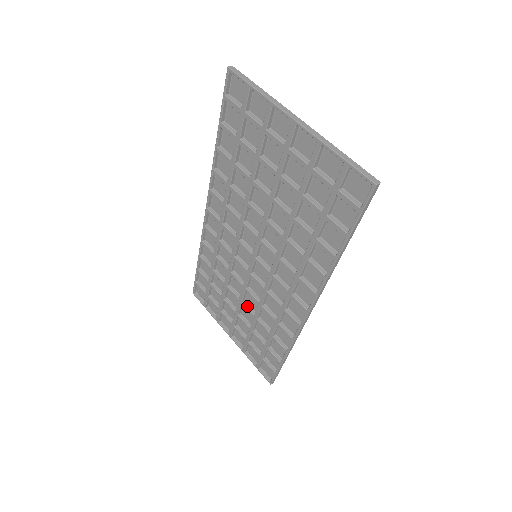
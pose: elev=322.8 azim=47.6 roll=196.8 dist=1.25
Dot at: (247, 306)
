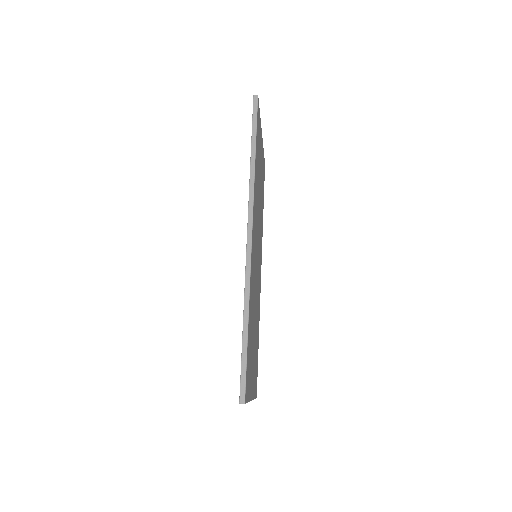
Dot at: occluded
